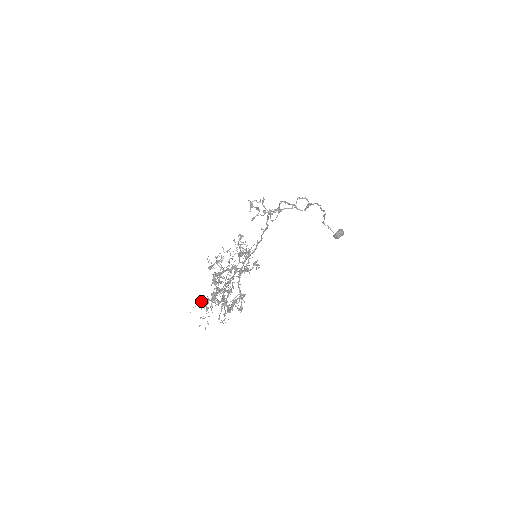
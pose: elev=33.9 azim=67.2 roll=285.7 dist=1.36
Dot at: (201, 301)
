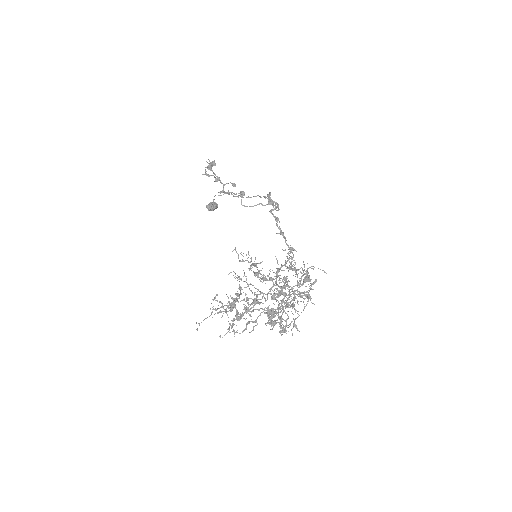
Dot at: occluded
